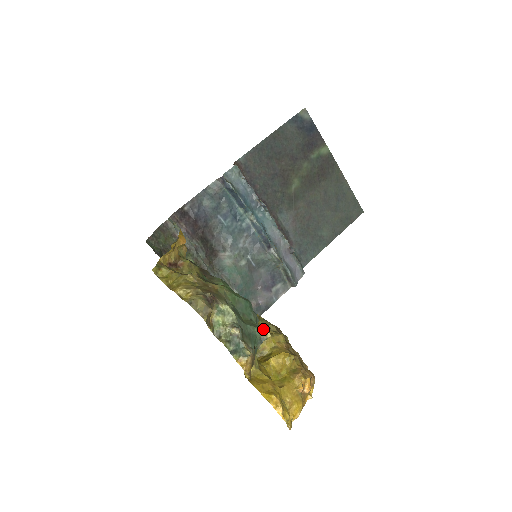
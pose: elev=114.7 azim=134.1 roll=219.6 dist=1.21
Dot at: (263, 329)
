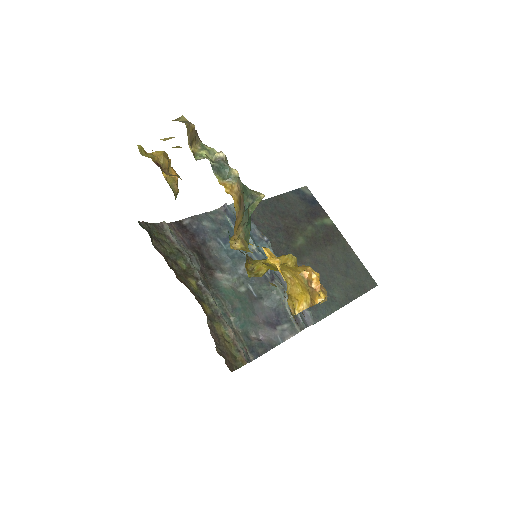
Dot at: (255, 191)
